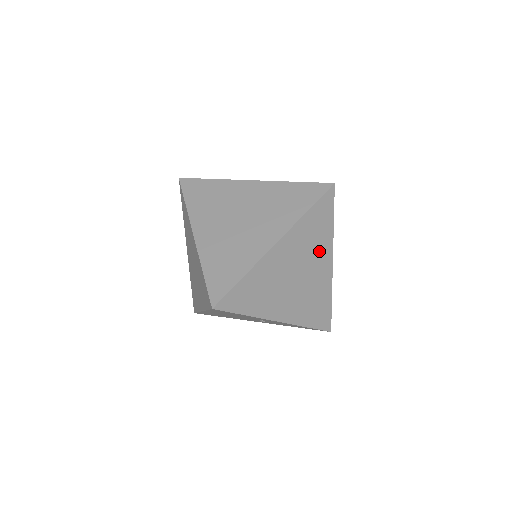
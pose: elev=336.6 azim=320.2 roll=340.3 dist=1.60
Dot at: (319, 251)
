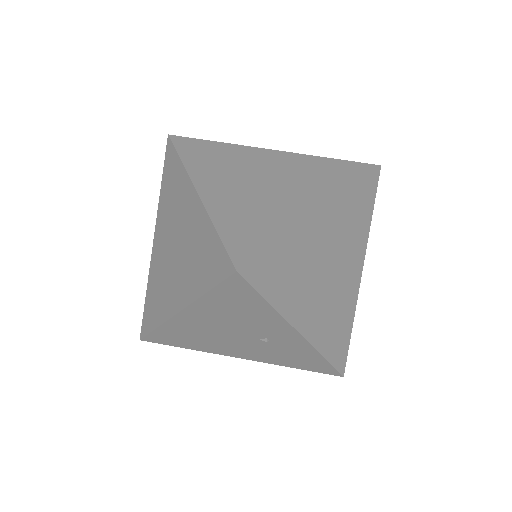
Dot at: (354, 248)
